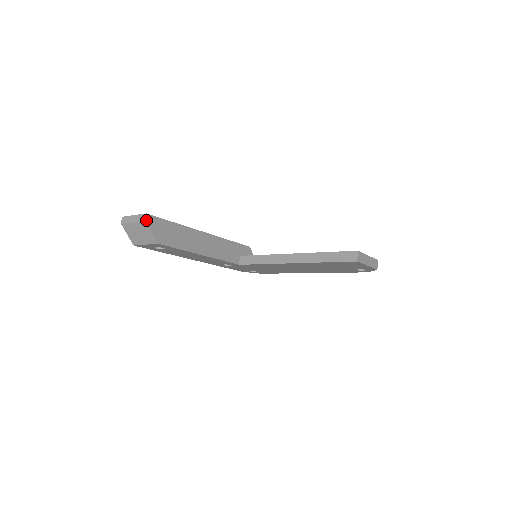
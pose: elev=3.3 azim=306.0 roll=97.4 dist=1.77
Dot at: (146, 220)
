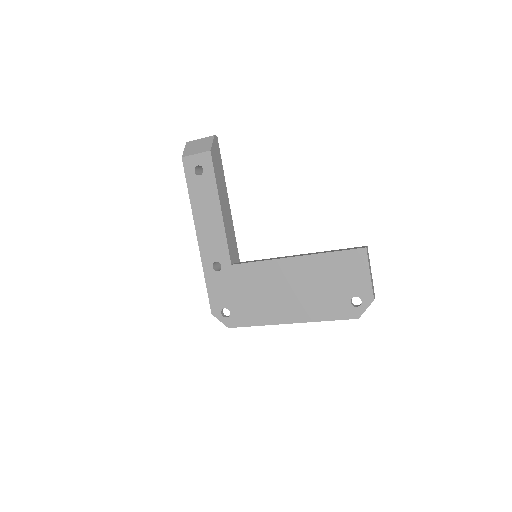
Dot at: (215, 136)
